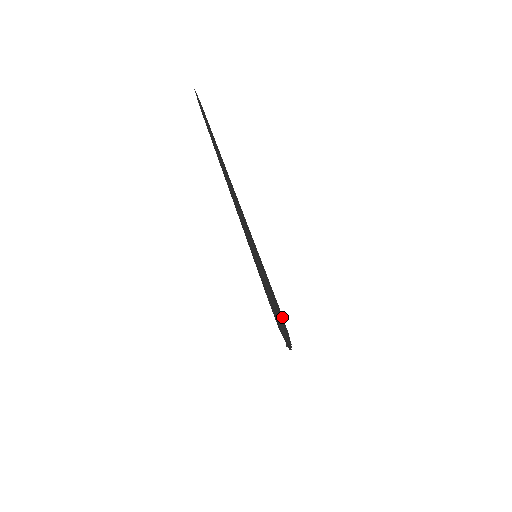
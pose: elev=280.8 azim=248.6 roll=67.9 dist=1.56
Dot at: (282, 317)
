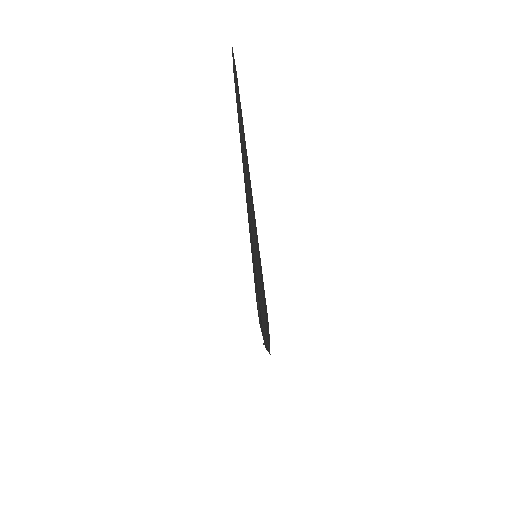
Dot at: (268, 323)
